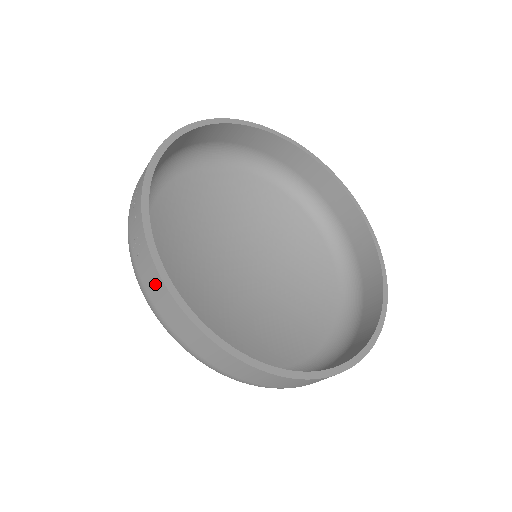
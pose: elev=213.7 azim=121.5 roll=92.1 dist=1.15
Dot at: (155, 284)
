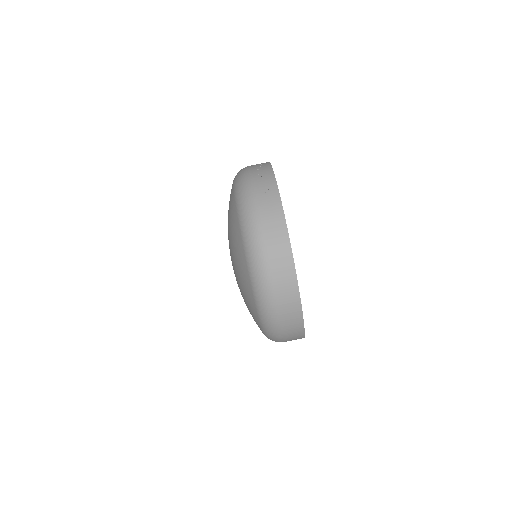
Dot at: (278, 231)
